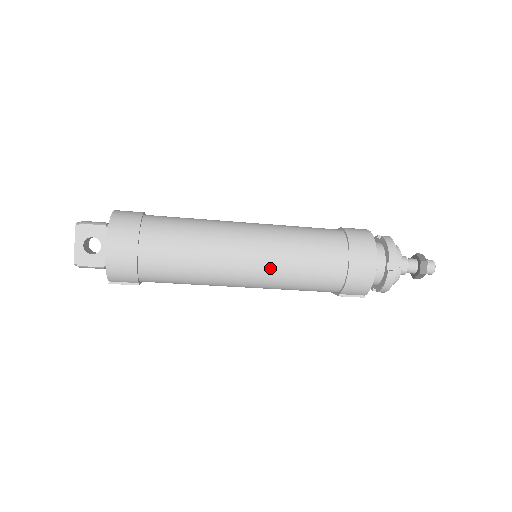
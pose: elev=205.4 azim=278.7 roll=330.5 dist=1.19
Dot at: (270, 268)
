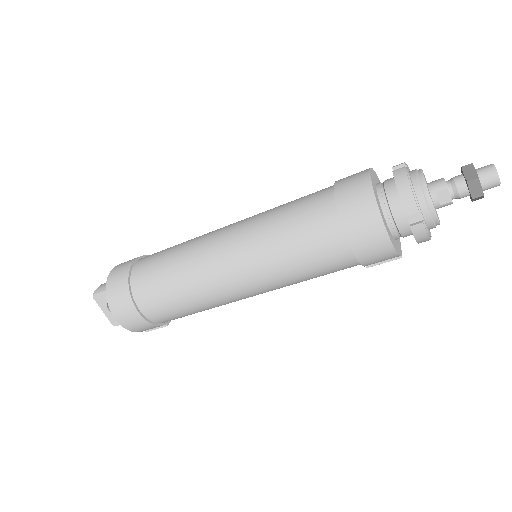
Dot at: (262, 280)
